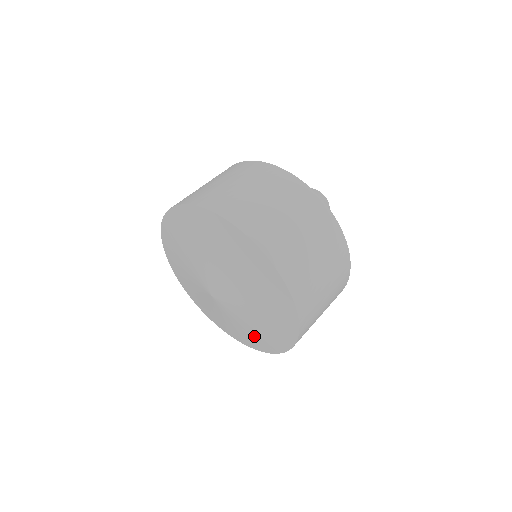
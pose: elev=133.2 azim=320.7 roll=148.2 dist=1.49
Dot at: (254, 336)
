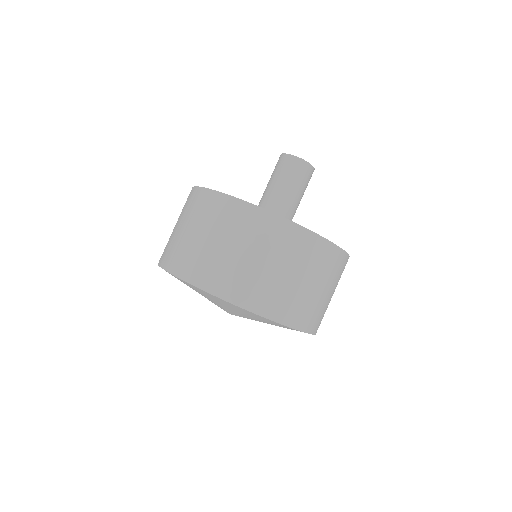
Dot at: occluded
